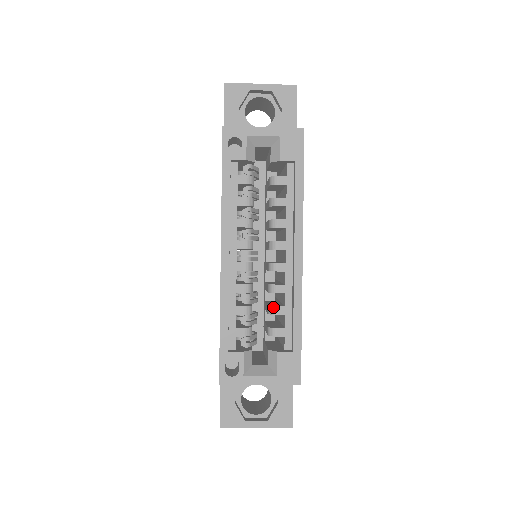
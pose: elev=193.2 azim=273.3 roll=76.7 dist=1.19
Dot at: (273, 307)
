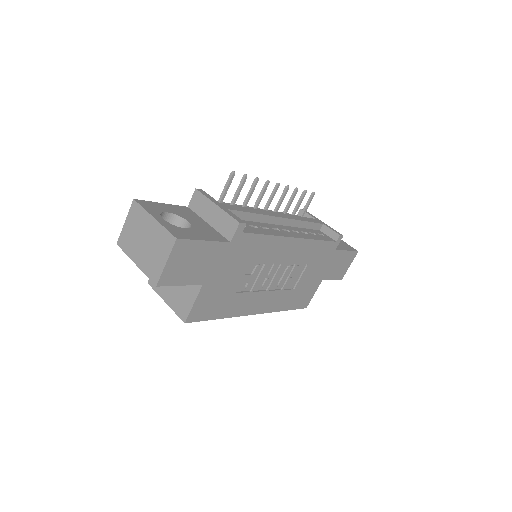
Dot at: occluded
